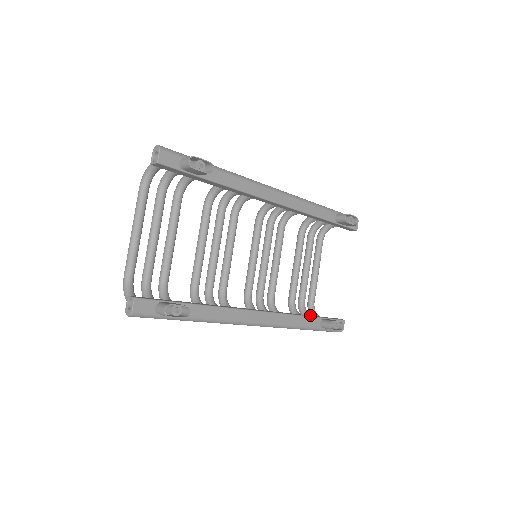
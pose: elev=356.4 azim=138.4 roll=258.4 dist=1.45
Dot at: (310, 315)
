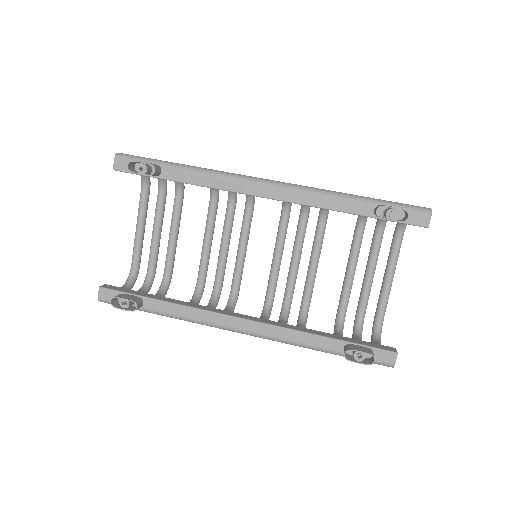
Dot at: (371, 335)
